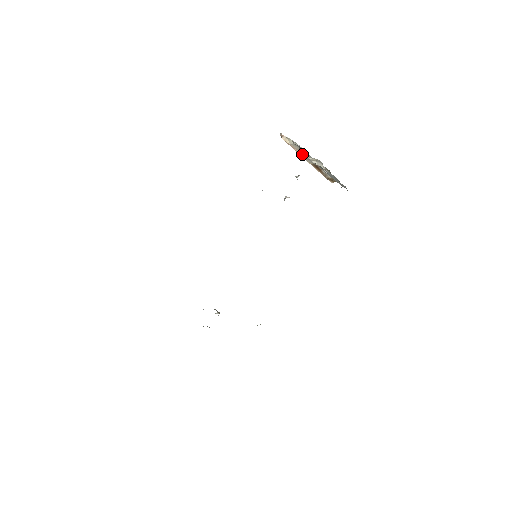
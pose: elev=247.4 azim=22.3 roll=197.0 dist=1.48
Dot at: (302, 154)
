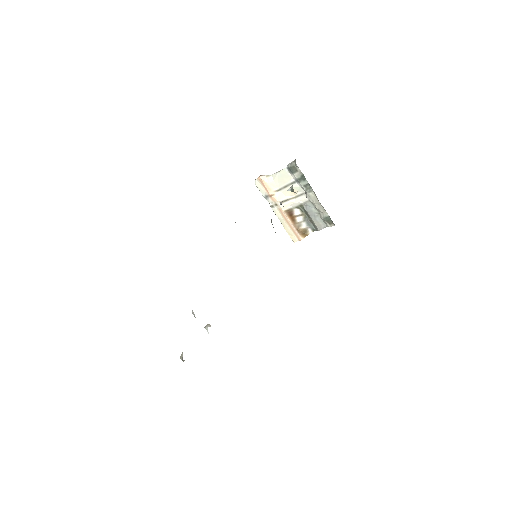
Dot at: (278, 197)
